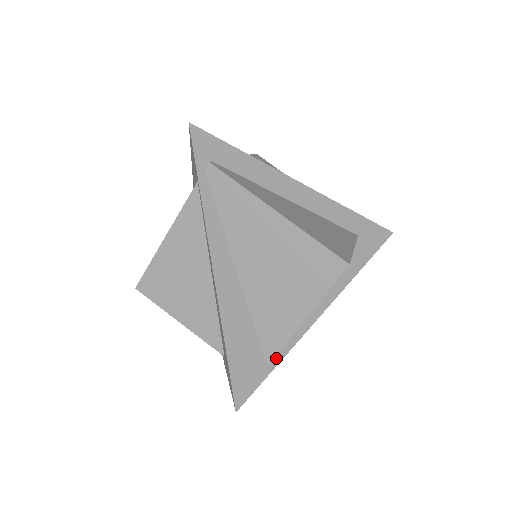
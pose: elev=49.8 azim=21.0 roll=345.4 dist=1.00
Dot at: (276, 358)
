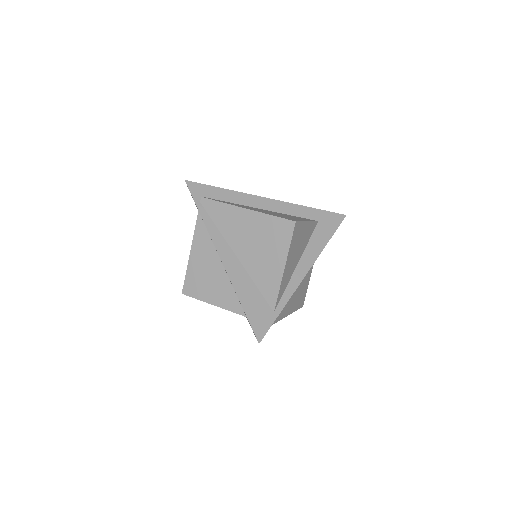
Dot at: (279, 306)
